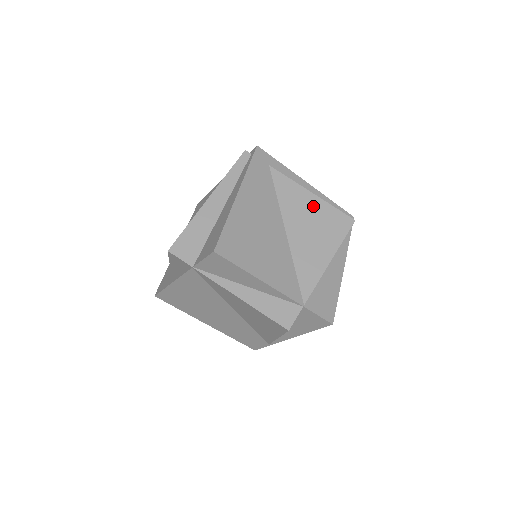
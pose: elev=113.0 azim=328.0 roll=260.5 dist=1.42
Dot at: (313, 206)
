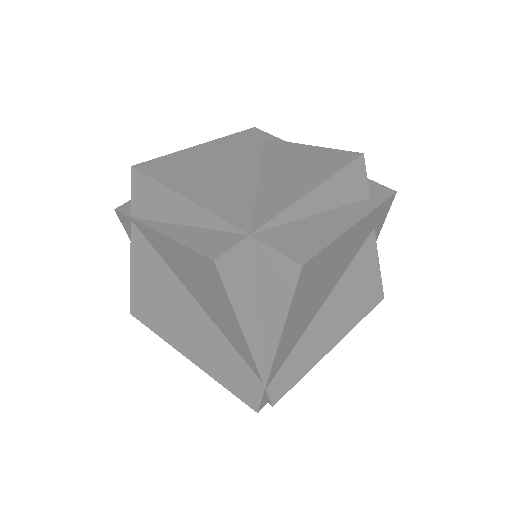
Dot at: (305, 153)
